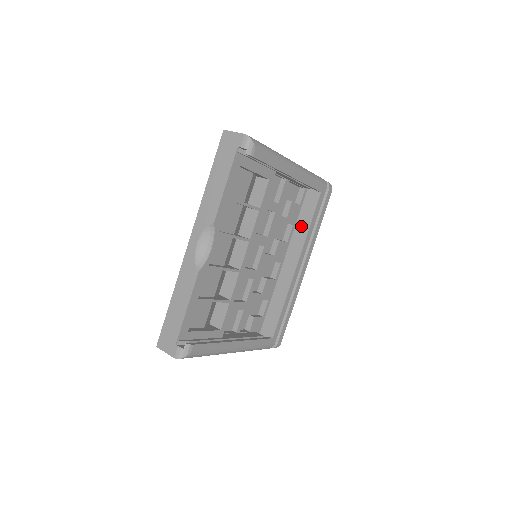
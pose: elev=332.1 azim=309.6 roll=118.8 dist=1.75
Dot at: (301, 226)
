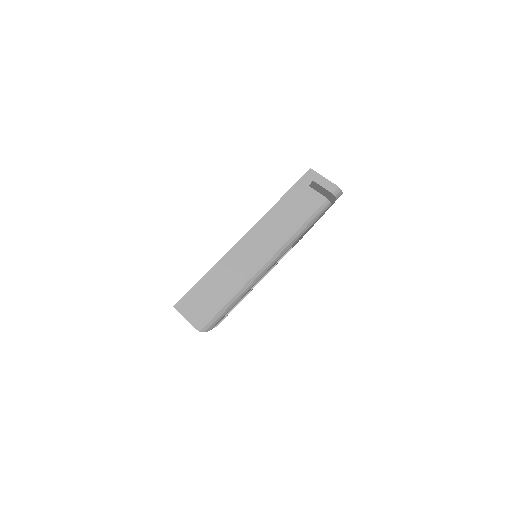
Dot at: occluded
